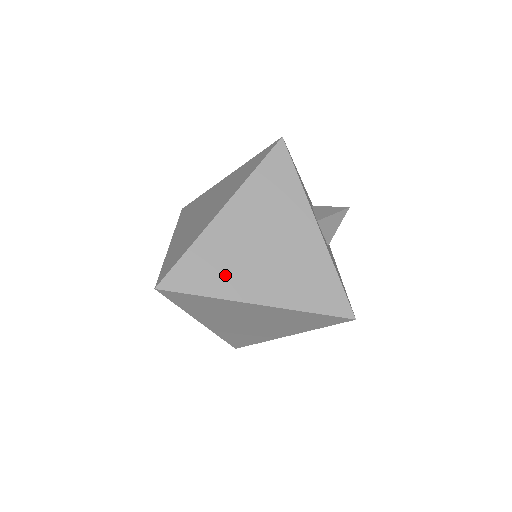
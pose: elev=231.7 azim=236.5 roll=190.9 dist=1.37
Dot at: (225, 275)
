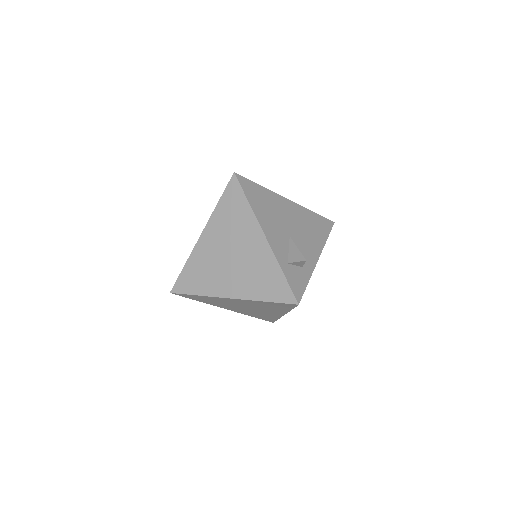
Dot at: occluded
